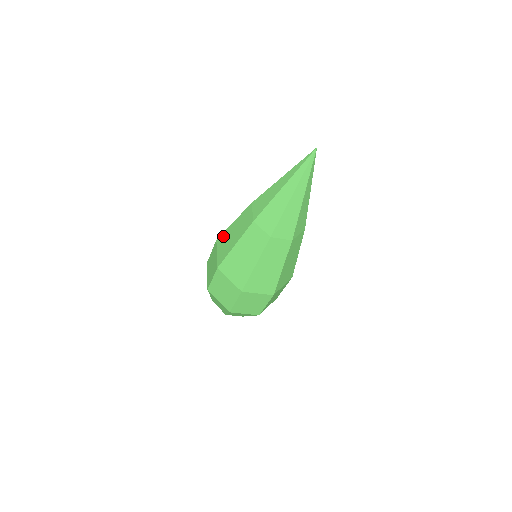
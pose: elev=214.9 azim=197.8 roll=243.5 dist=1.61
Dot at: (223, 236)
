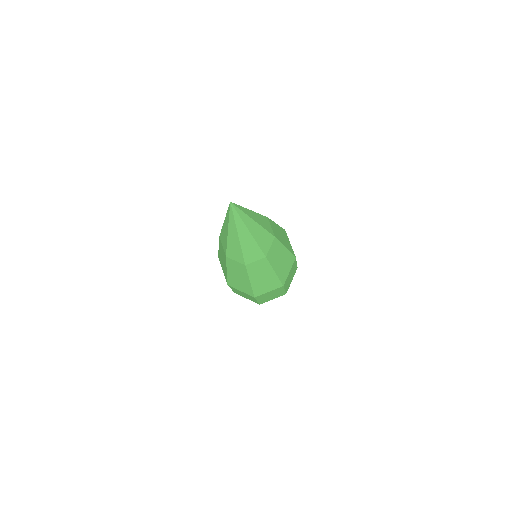
Dot at: occluded
